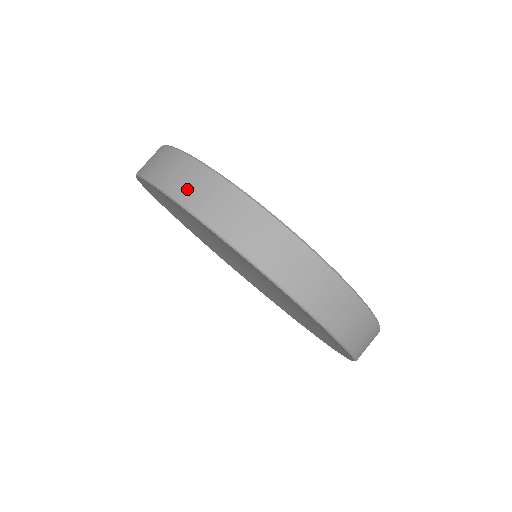
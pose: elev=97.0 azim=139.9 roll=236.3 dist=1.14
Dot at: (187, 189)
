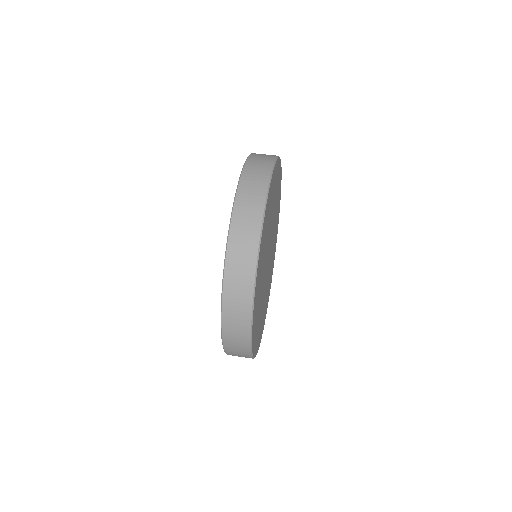
Dot at: (258, 157)
